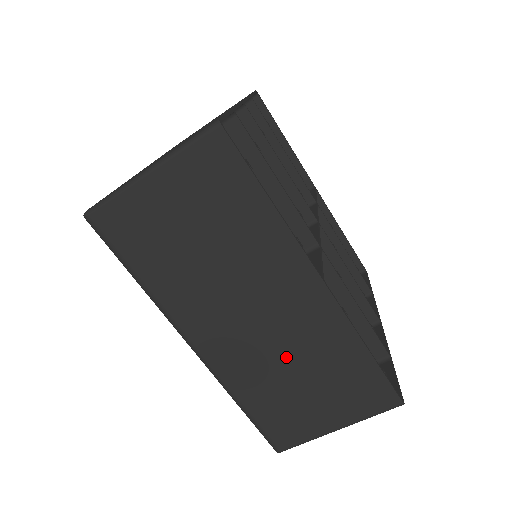
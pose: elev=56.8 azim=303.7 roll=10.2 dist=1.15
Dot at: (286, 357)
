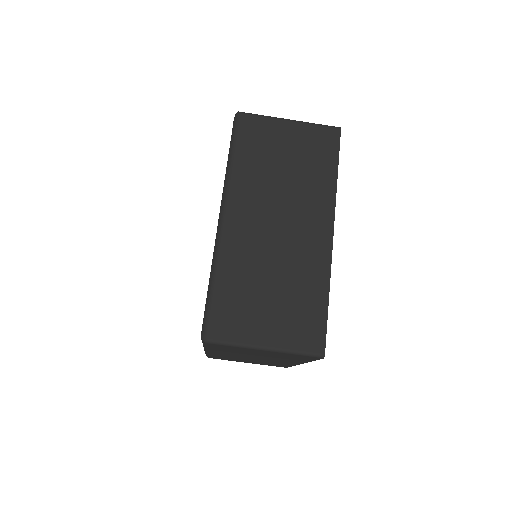
Dot at: (275, 265)
